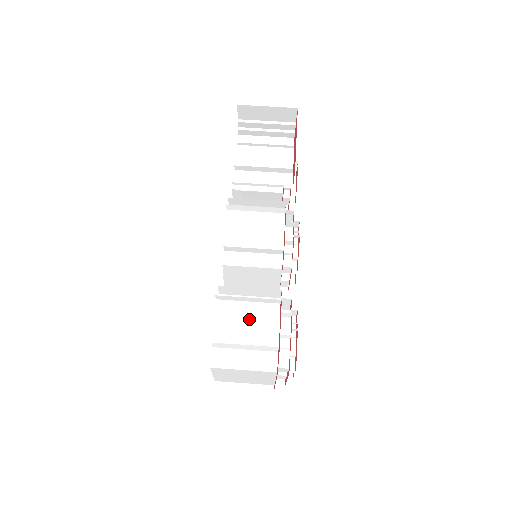
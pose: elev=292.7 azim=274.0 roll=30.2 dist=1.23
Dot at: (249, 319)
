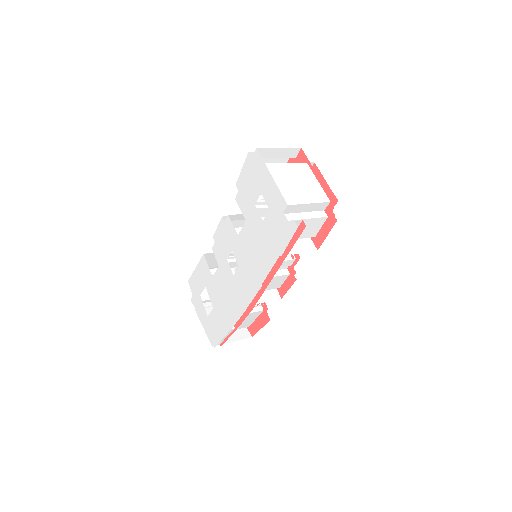
Dot at: occluded
